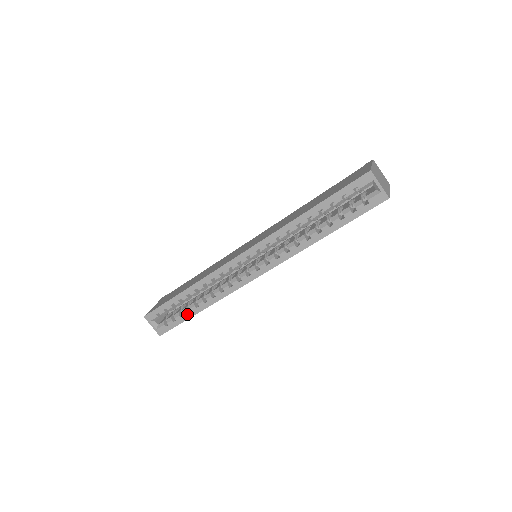
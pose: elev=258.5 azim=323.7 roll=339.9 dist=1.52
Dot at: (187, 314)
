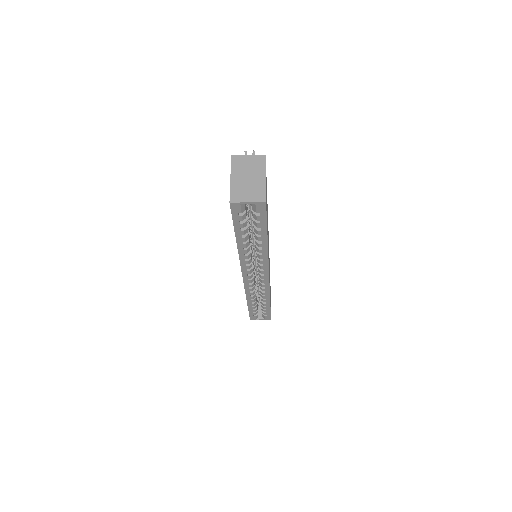
Dot at: (266, 308)
